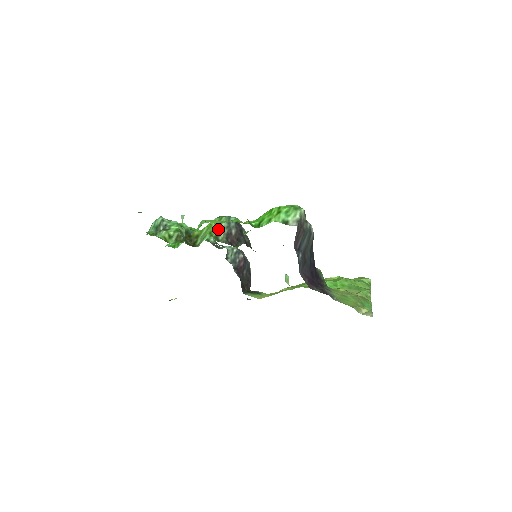
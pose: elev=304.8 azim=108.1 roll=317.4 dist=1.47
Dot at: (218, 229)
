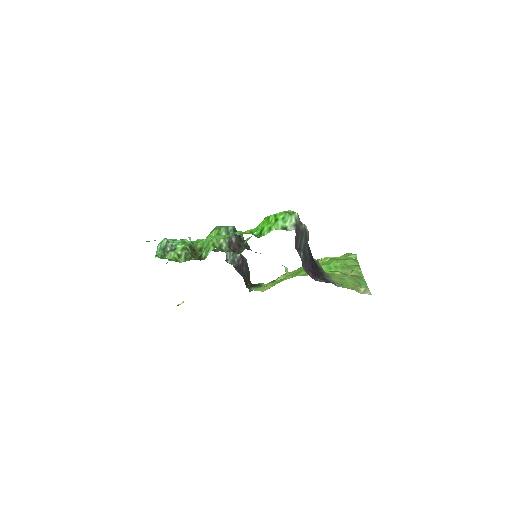
Dot at: (220, 240)
